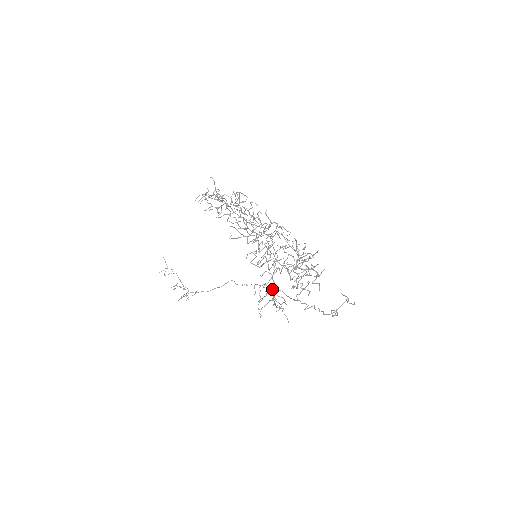
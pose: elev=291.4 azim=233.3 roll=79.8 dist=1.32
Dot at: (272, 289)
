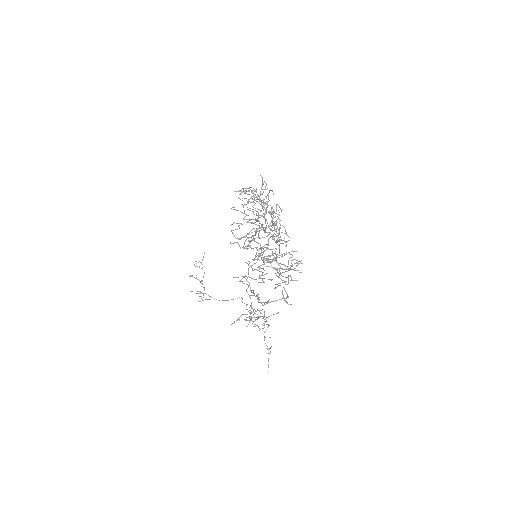
Dot at: (242, 276)
